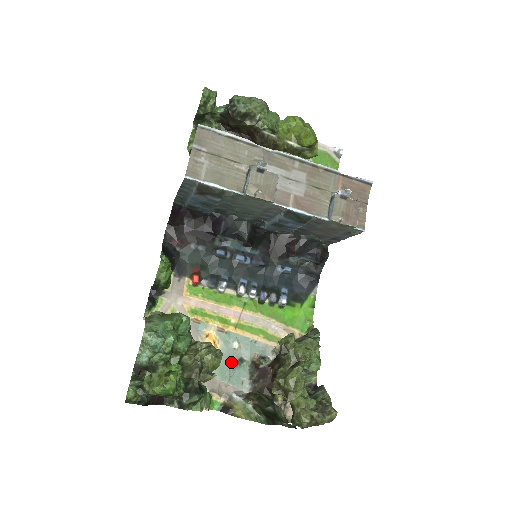
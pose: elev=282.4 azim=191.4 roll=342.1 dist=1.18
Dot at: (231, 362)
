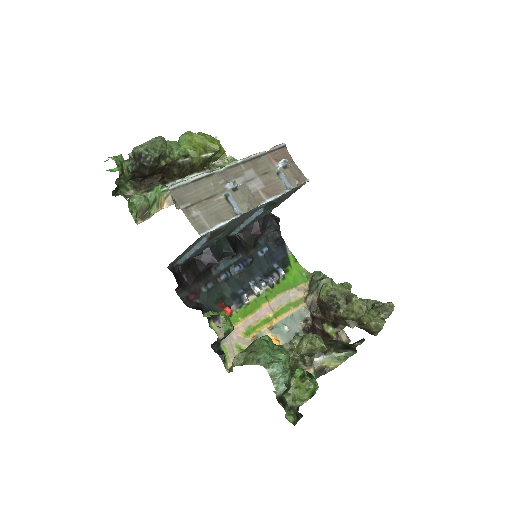
Dot at: occluded
